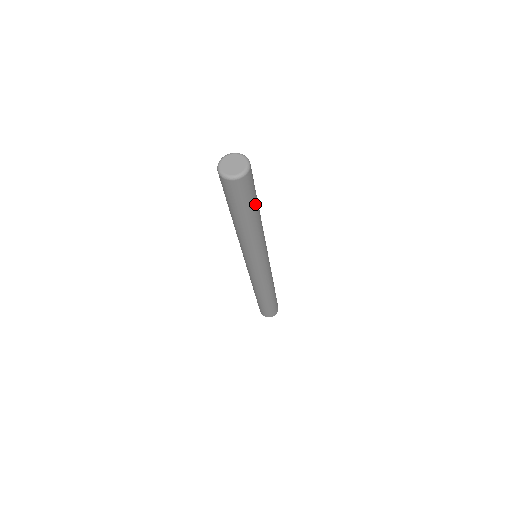
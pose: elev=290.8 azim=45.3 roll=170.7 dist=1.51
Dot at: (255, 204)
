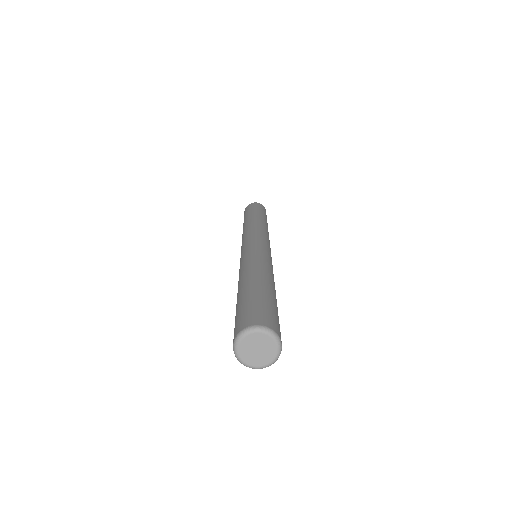
Dot at: occluded
